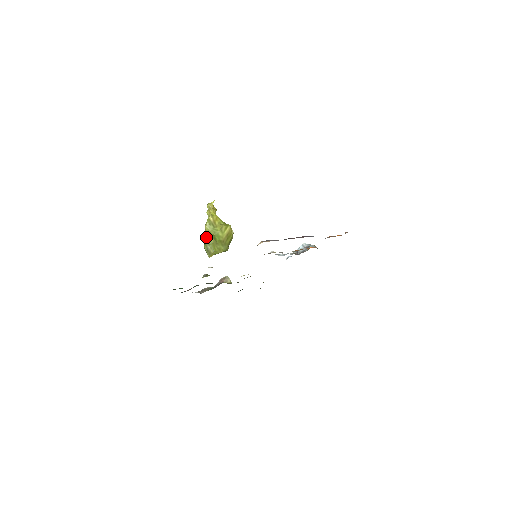
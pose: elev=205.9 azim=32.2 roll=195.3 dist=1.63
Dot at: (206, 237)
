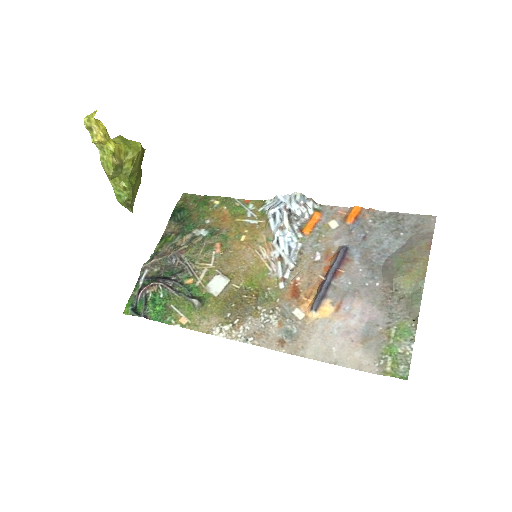
Dot at: (116, 188)
